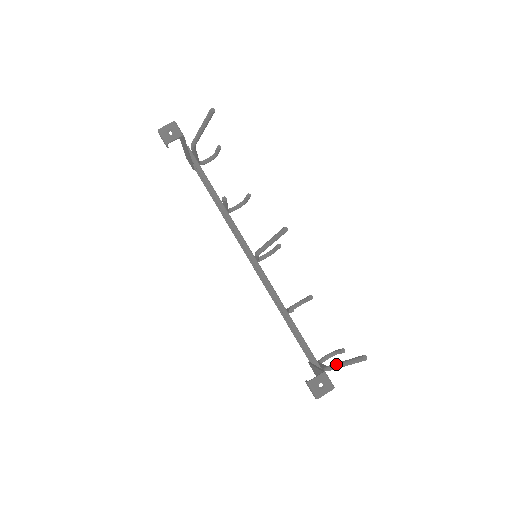
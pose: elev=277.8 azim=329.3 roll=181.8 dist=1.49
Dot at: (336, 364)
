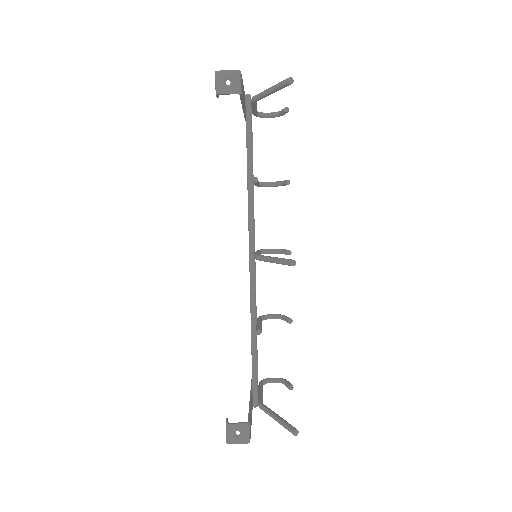
Dot at: (270, 411)
